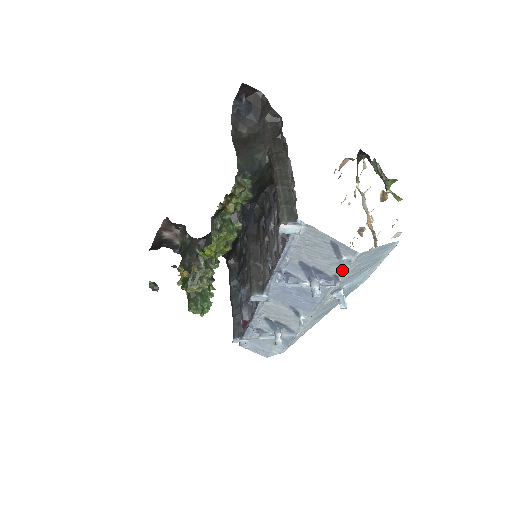
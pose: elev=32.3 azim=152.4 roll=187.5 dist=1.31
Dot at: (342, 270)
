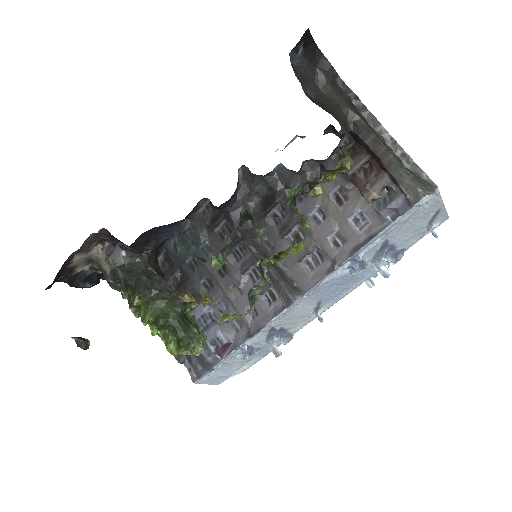
Dot at: (416, 241)
